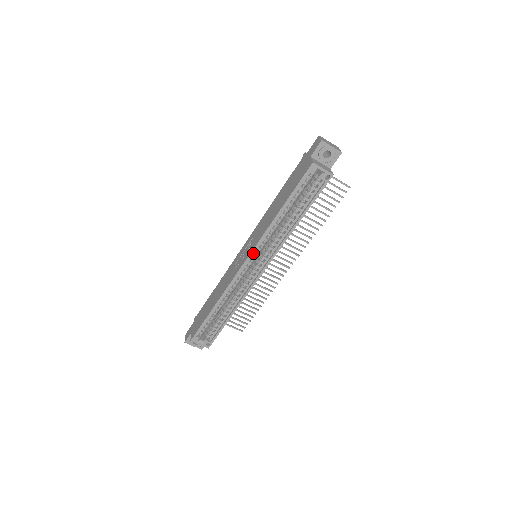
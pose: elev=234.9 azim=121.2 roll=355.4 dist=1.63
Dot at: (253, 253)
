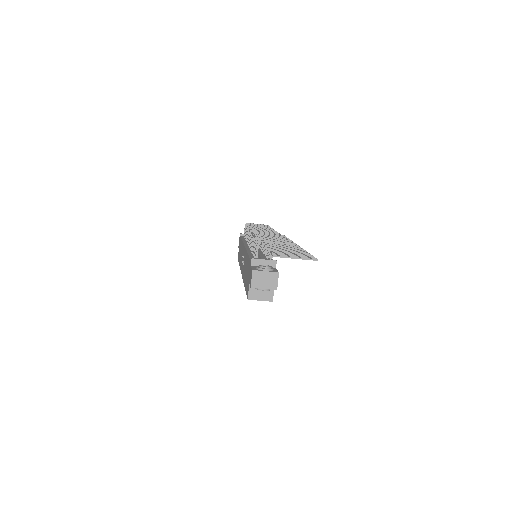
Dot at: occluded
